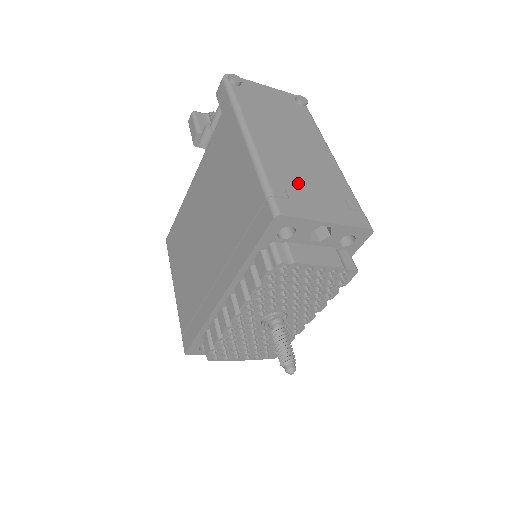
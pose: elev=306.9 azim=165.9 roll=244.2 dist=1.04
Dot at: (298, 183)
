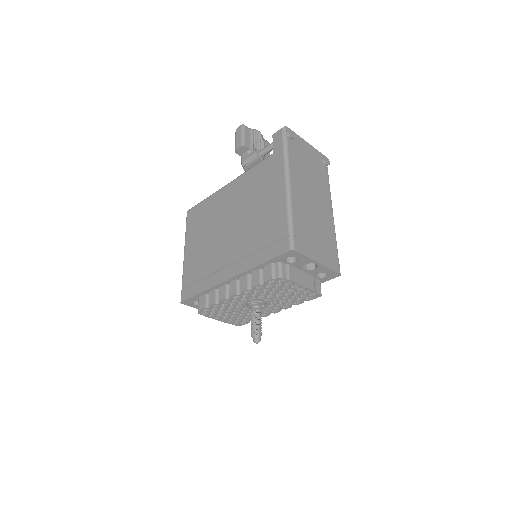
Dot at: (309, 229)
